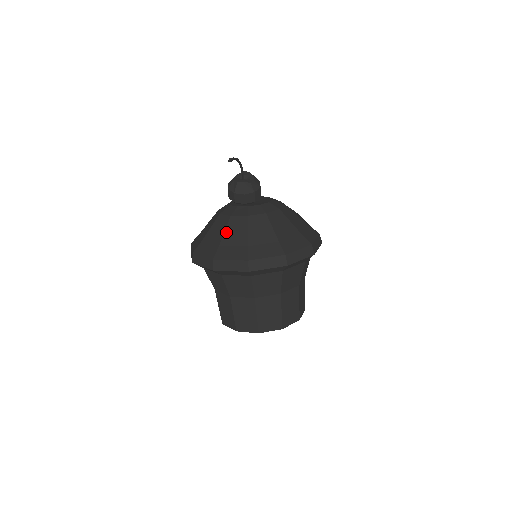
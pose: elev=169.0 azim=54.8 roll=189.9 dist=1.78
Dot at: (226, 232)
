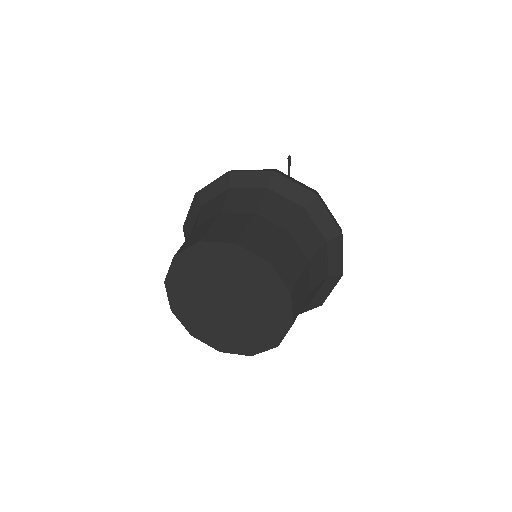
Dot at: occluded
